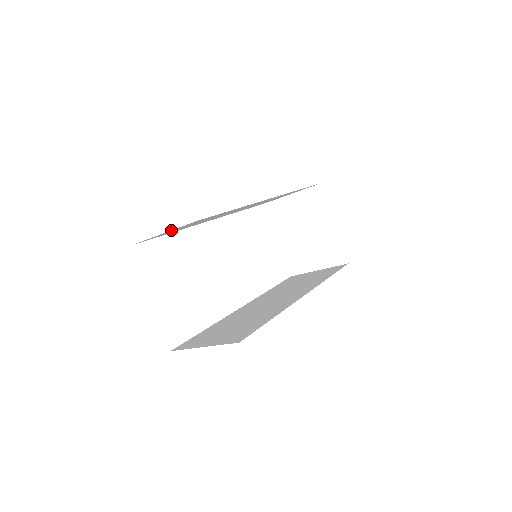
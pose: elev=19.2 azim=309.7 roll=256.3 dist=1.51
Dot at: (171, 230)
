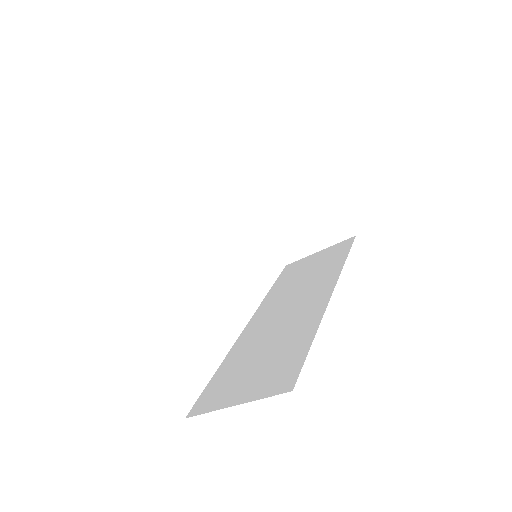
Dot at: occluded
